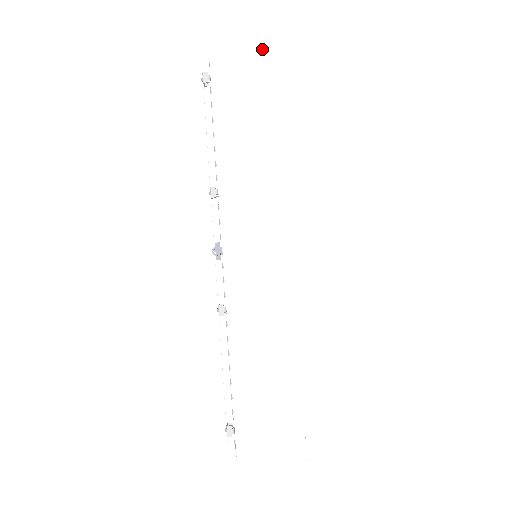
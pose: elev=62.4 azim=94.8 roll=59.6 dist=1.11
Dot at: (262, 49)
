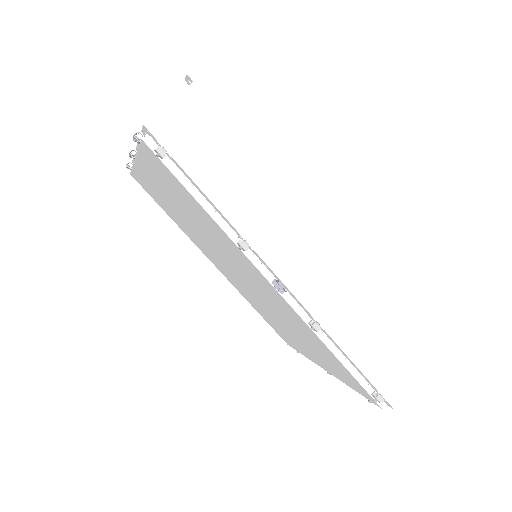
Dot at: (189, 90)
